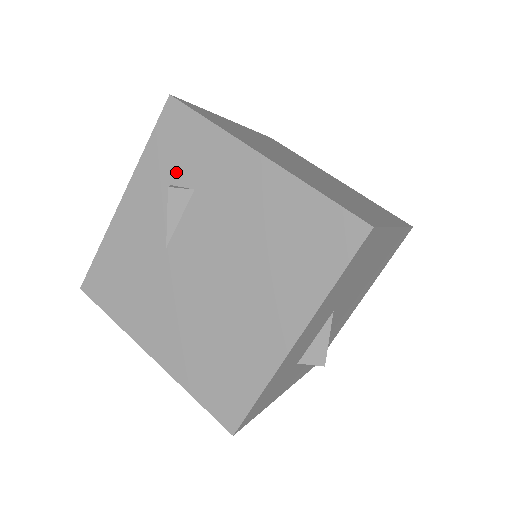
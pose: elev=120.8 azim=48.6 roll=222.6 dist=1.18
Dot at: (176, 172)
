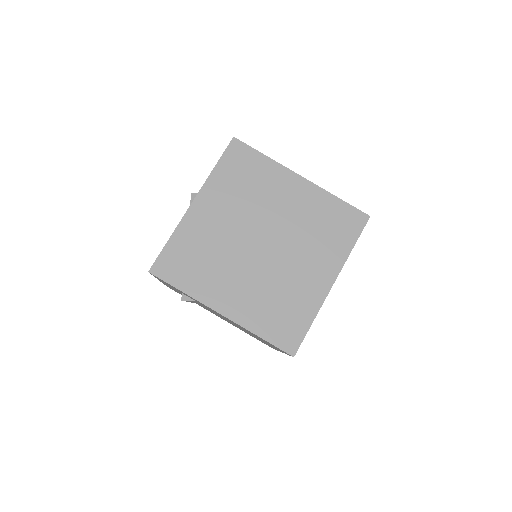
Dot at: occluded
